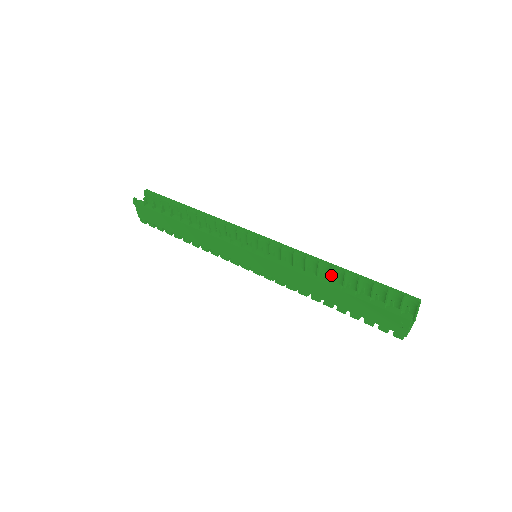
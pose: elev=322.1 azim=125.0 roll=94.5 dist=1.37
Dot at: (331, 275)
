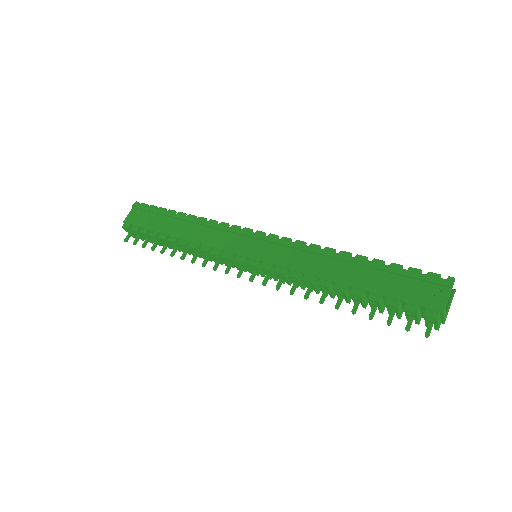
Dot at: occluded
